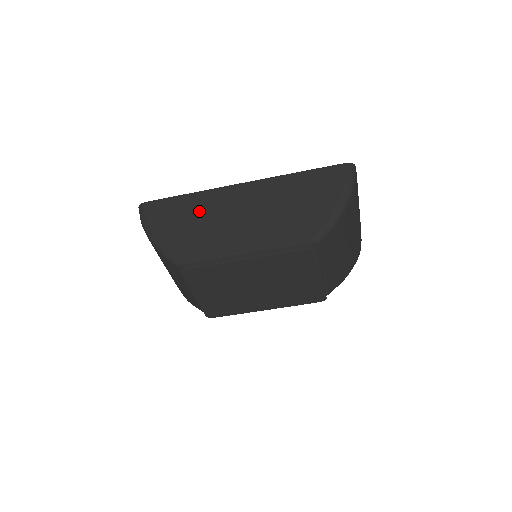
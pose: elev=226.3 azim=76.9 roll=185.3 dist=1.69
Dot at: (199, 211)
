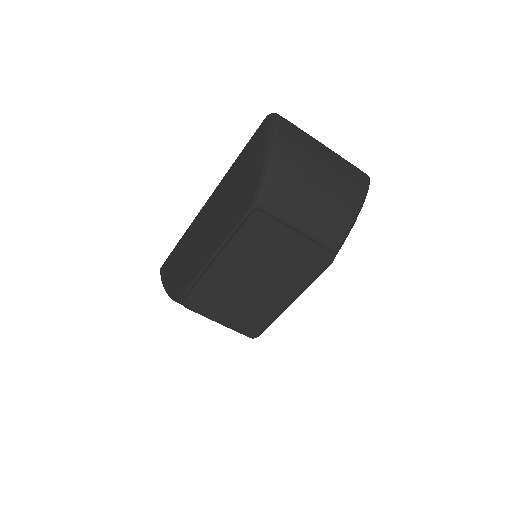
Dot at: (186, 247)
